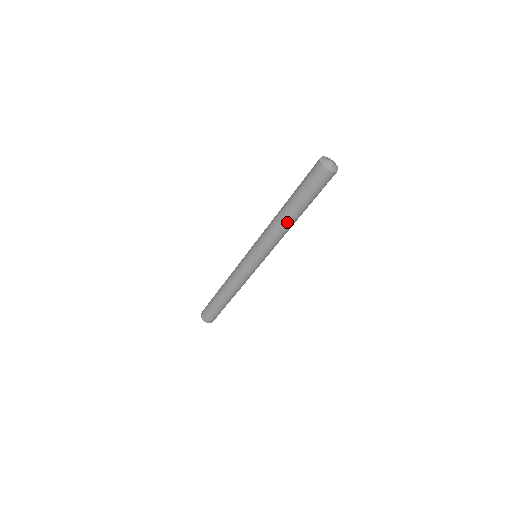
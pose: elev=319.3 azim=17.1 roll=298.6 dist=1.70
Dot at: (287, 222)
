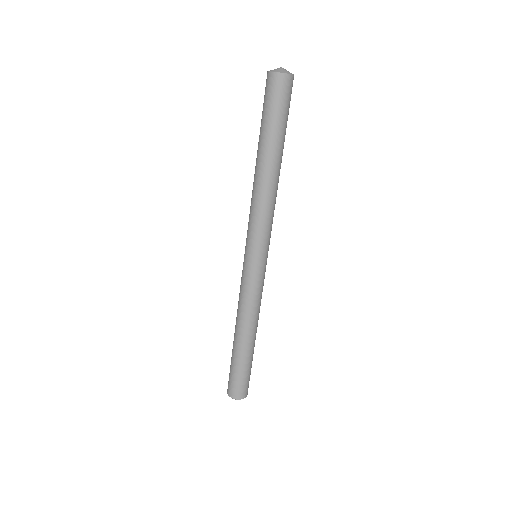
Dot at: (257, 173)
